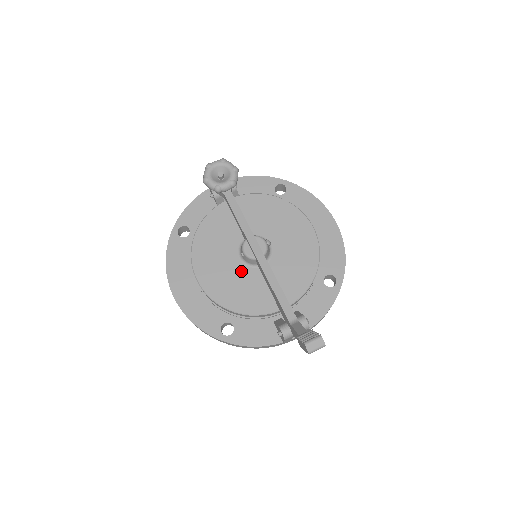
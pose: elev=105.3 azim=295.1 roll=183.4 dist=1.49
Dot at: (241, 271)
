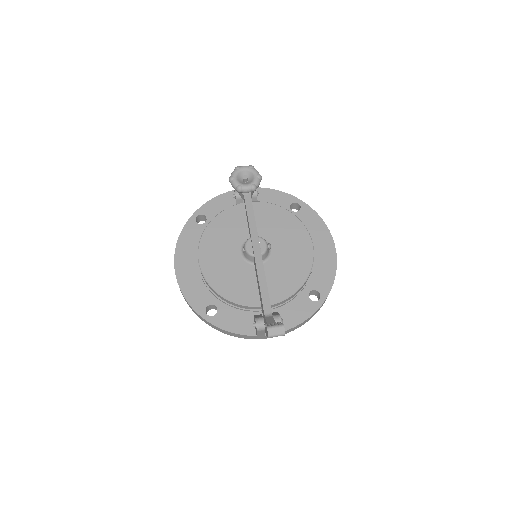
Dot at: (238, 264)
